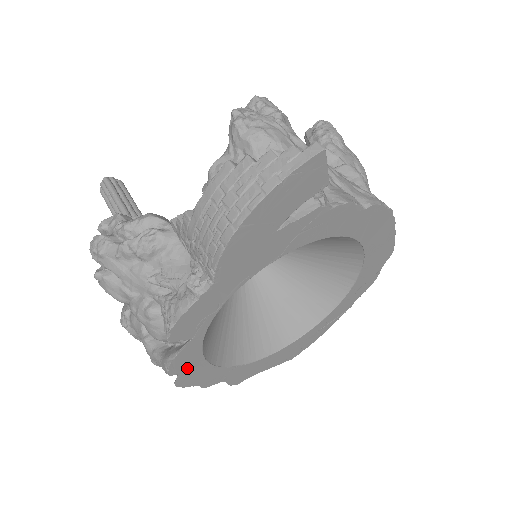
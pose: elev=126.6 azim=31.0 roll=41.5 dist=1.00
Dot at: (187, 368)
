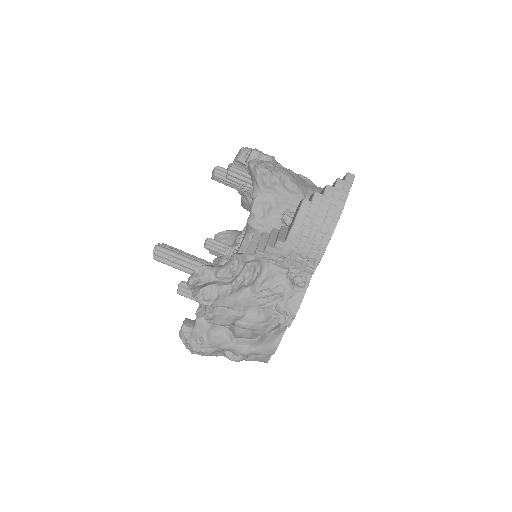
Dot at: occluded
